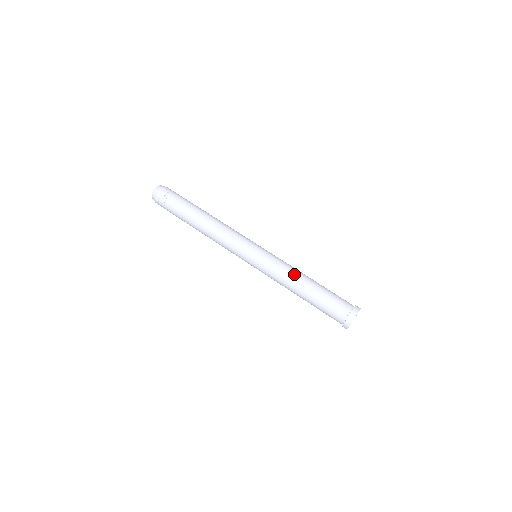
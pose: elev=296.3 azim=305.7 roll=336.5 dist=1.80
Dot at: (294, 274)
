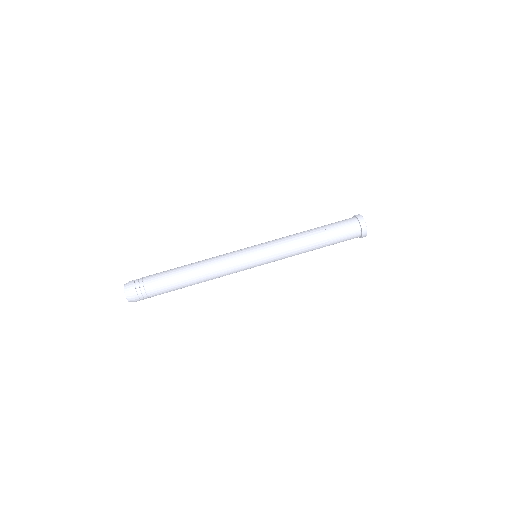
Dot at: (300, 244)
